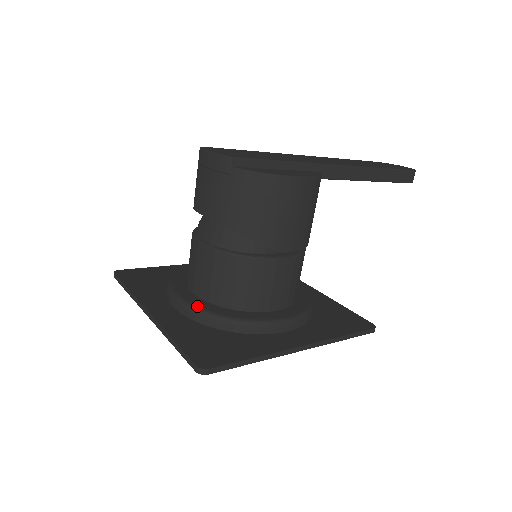
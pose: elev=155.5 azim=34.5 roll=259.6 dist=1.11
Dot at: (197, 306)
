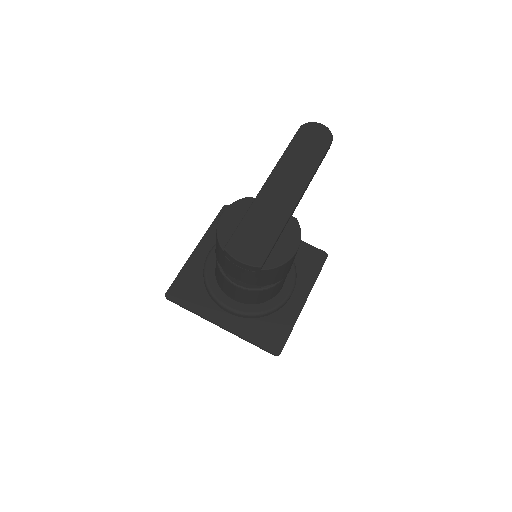
Dot at: (247, 313)
